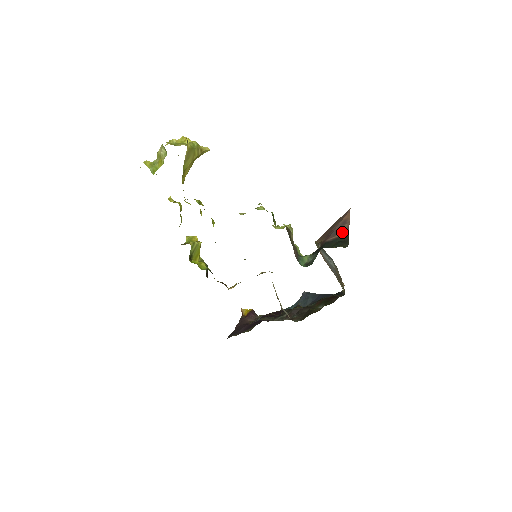
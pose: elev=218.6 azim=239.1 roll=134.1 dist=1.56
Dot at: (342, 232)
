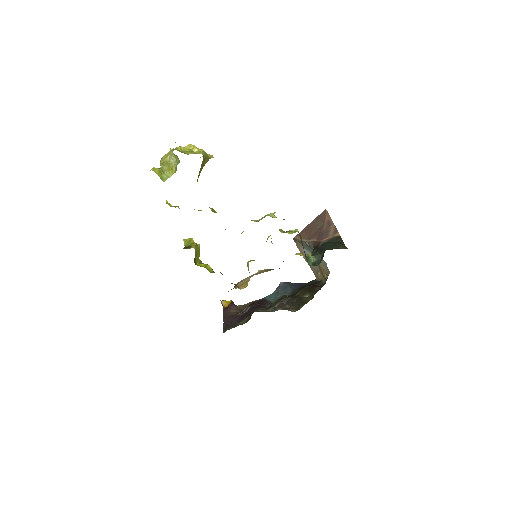
Dot at: (333, 233)
